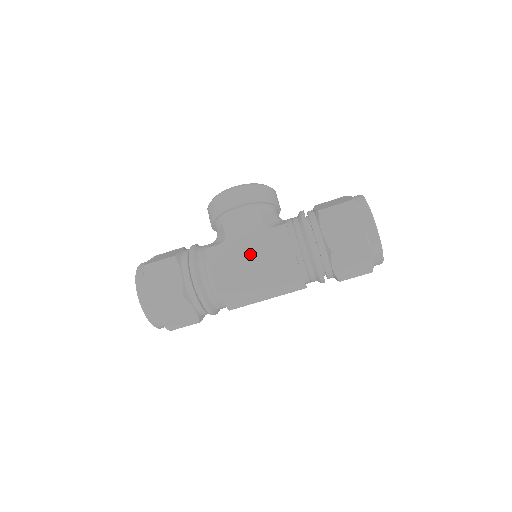
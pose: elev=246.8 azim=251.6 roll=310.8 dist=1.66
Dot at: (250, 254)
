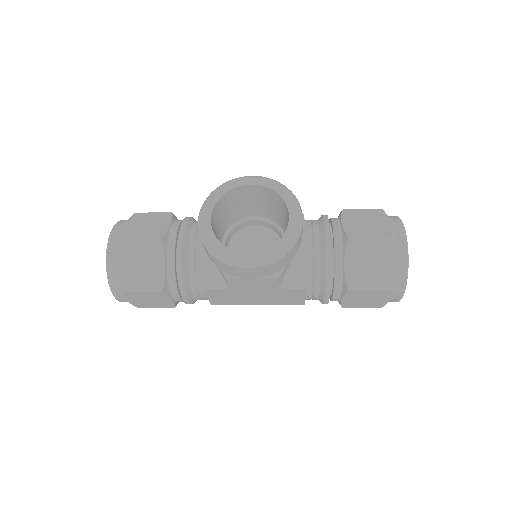
Dot at: (255, 297)
